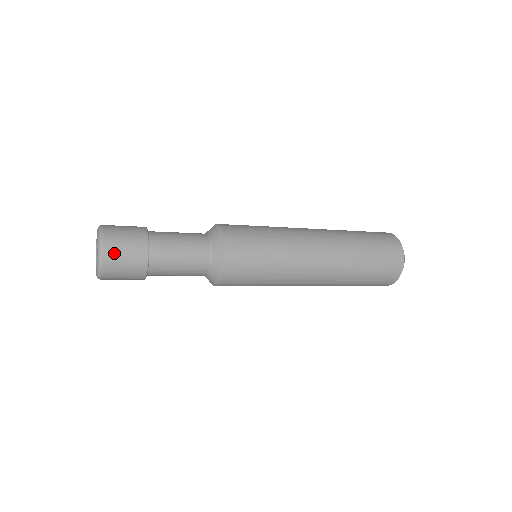
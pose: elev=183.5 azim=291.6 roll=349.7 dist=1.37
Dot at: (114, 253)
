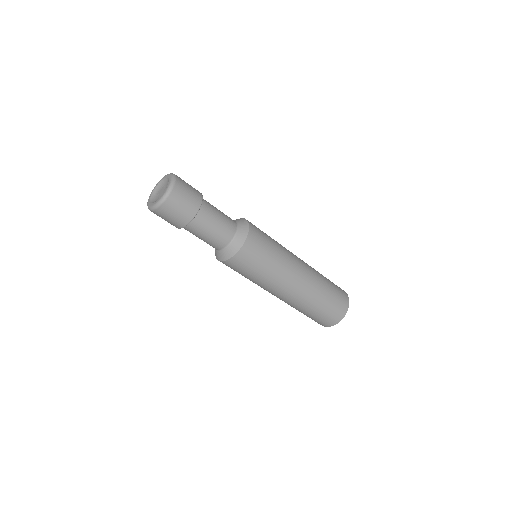
Dot at: (173, 203)
